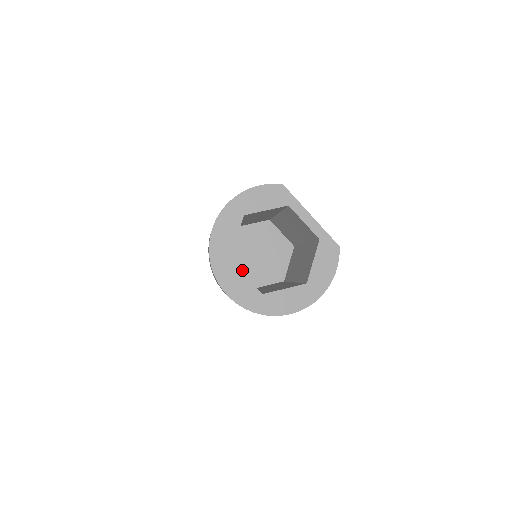
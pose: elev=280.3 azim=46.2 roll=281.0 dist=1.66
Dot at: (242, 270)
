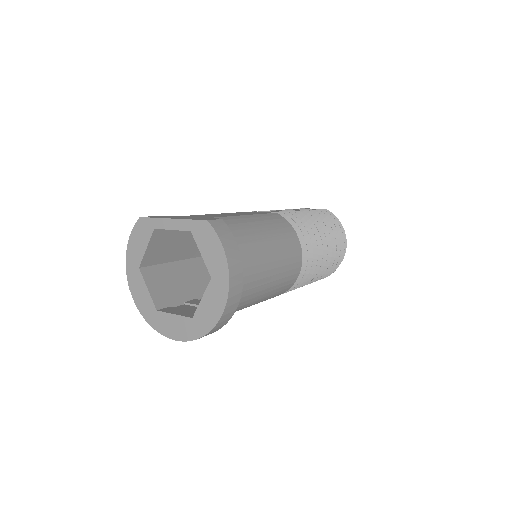
Dot at: occluded
